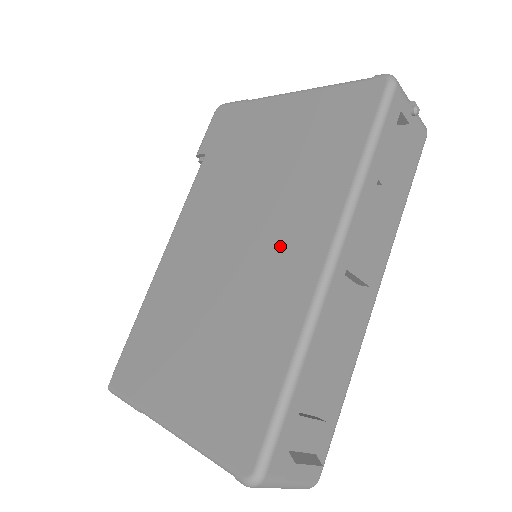
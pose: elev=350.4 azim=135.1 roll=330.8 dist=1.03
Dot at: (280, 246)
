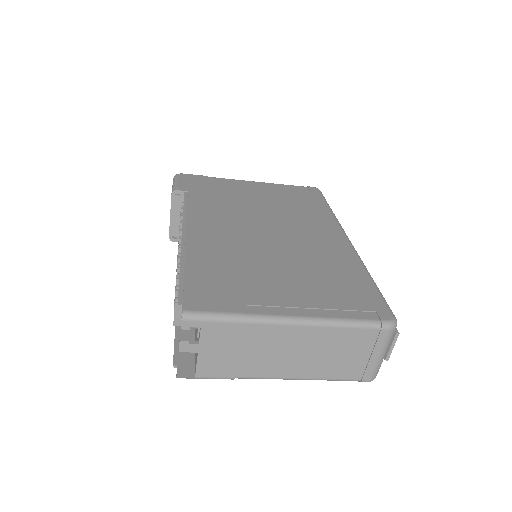
Dot at: (309, 232)
